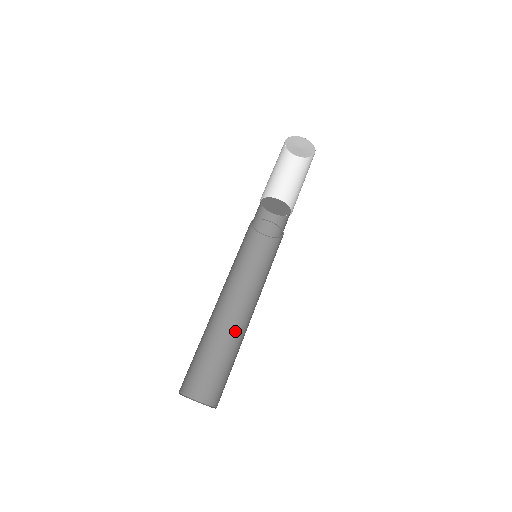
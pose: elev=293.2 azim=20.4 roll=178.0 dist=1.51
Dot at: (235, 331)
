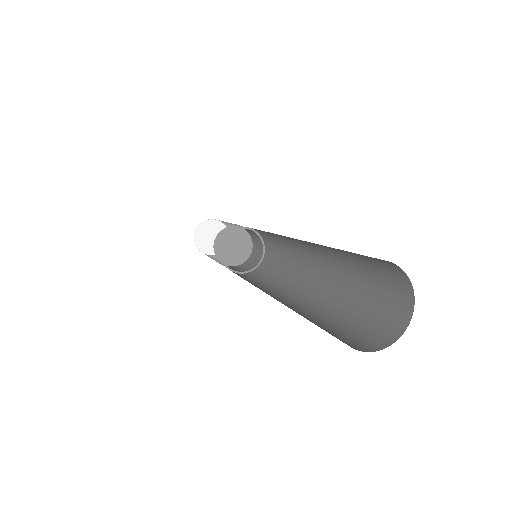
Dot at: (287, 305)
